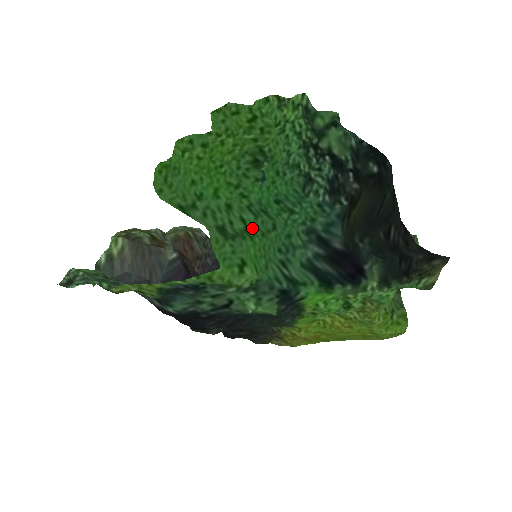
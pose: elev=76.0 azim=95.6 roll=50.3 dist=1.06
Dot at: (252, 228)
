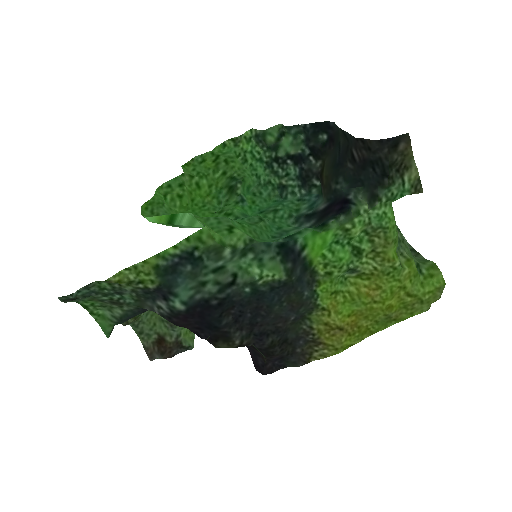
Dot at: (239, 222)
